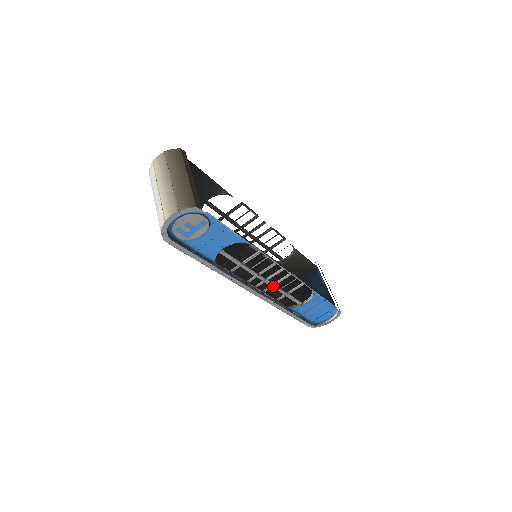
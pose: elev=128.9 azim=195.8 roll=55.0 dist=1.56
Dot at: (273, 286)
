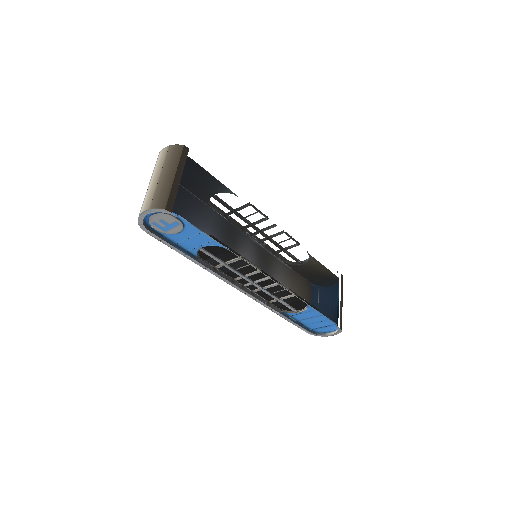
Dot at: (262, 289)
